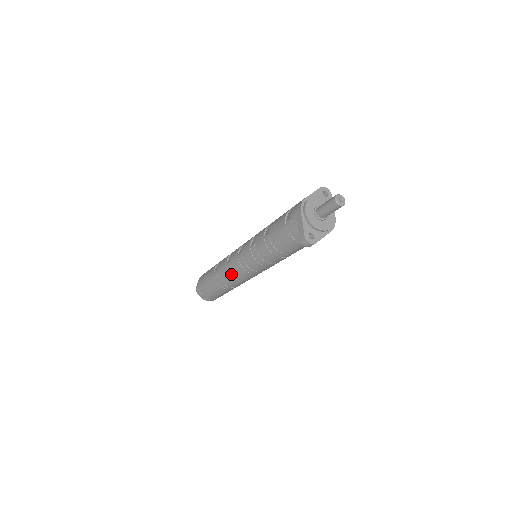
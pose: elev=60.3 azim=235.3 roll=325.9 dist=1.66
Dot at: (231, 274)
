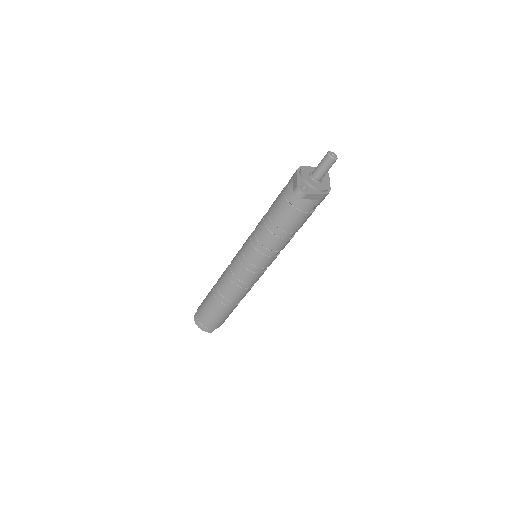
Dot at: (229, 276)
